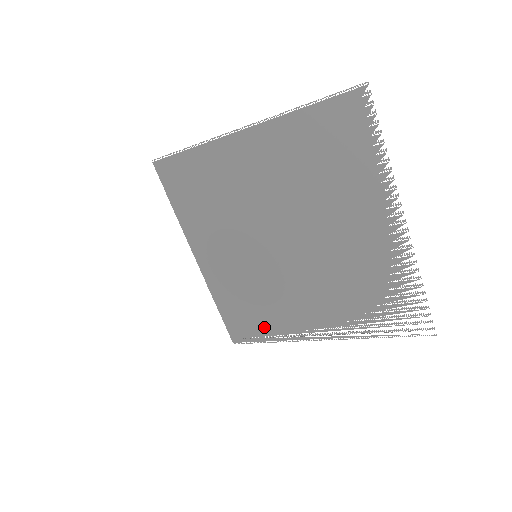
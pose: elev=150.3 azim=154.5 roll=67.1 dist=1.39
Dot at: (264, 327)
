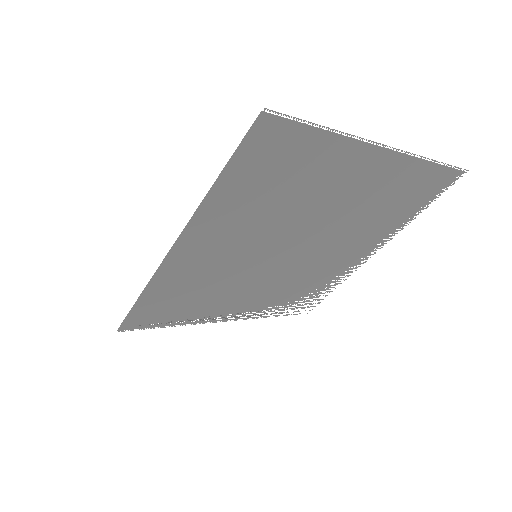
Dot at: (183, 315)
